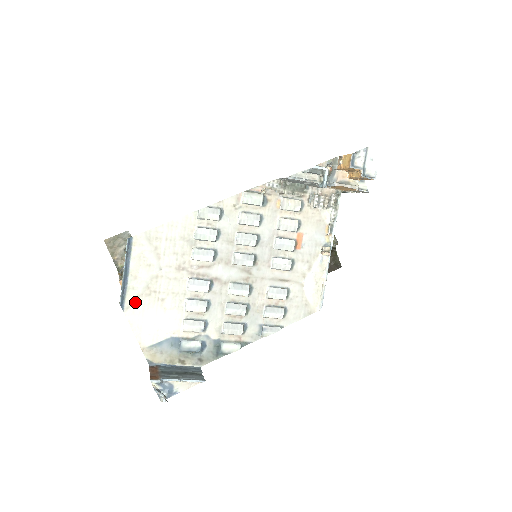
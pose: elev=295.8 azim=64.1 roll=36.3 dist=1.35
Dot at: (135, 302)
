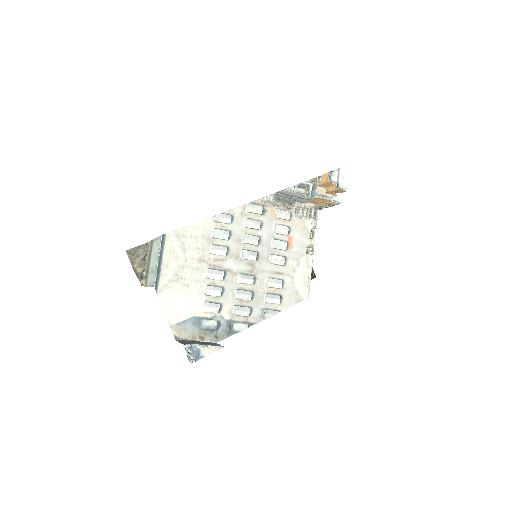
Dot at: (166, 286)
